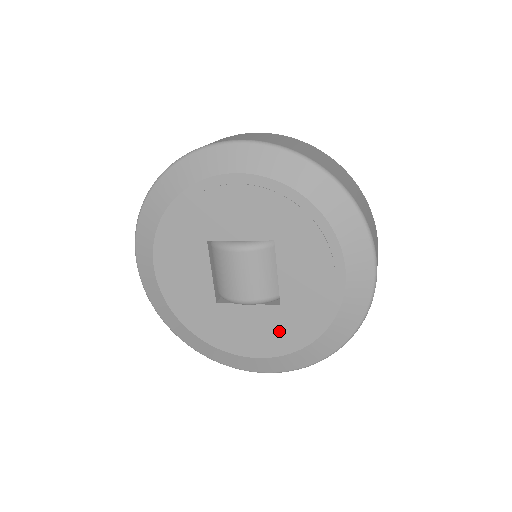
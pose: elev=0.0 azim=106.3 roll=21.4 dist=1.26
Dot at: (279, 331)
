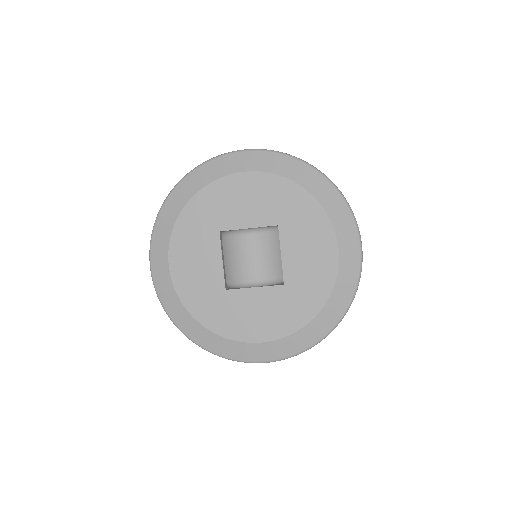
Dot at: (283, 311)
